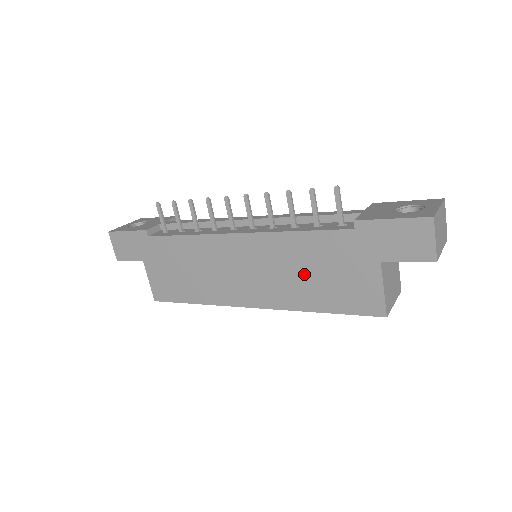
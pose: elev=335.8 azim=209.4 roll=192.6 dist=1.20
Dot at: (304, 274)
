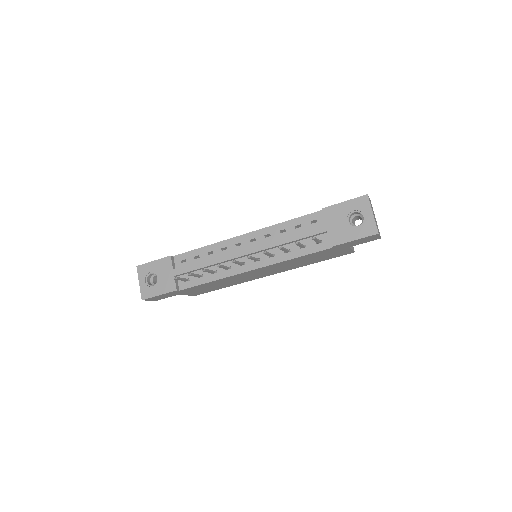
Dot at: (303, 262)
